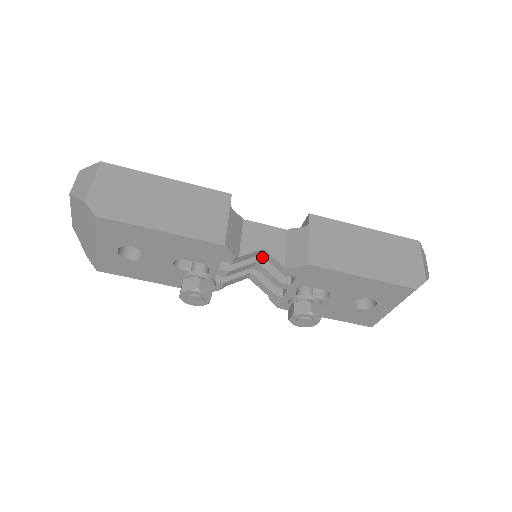
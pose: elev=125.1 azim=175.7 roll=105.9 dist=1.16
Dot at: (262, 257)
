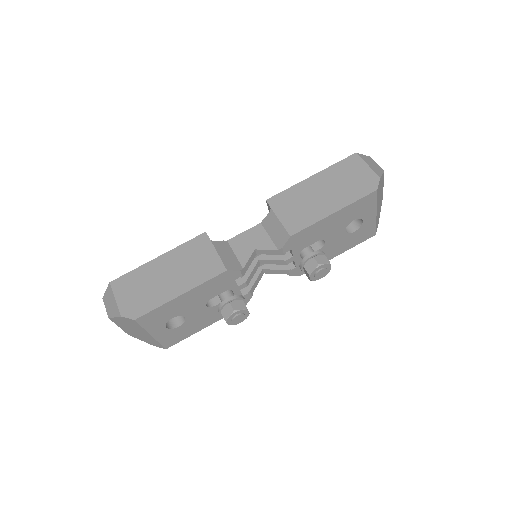
Dot at: (260, 254)
